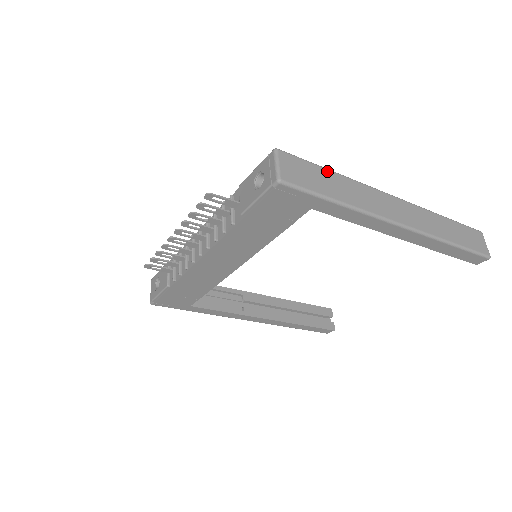
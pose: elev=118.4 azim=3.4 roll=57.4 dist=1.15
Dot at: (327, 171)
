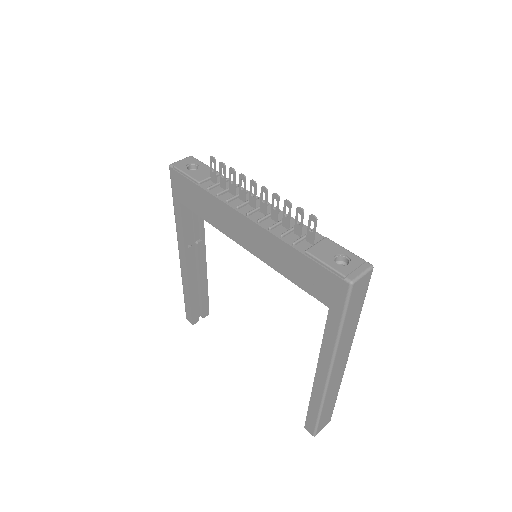
Dot at: (361, 307)
